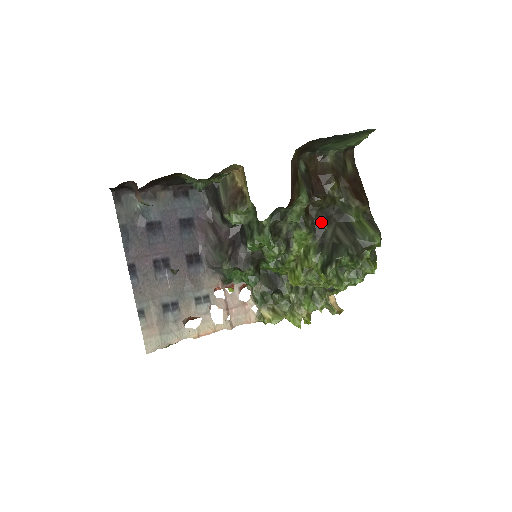
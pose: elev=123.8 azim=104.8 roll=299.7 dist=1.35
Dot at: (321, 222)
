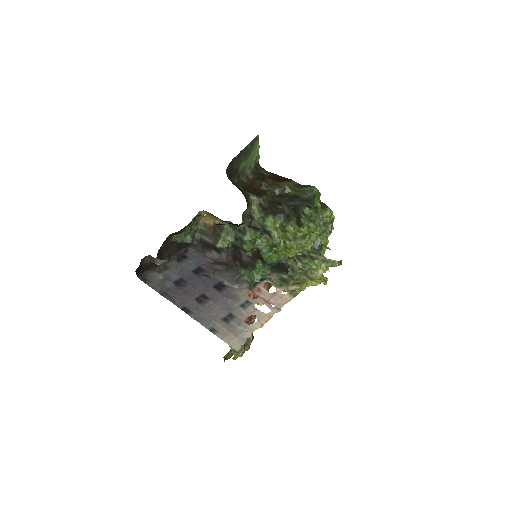
Dot at: (276, 207)
